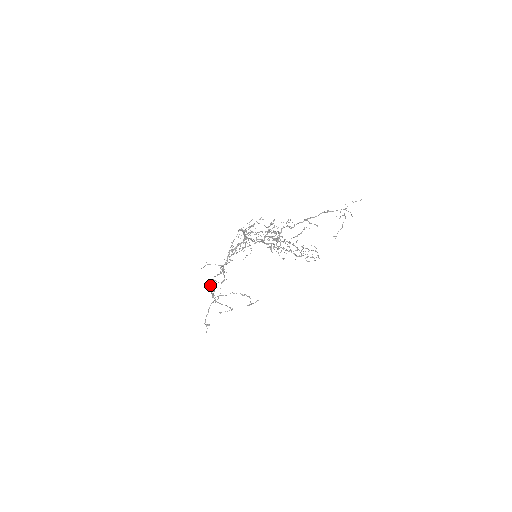
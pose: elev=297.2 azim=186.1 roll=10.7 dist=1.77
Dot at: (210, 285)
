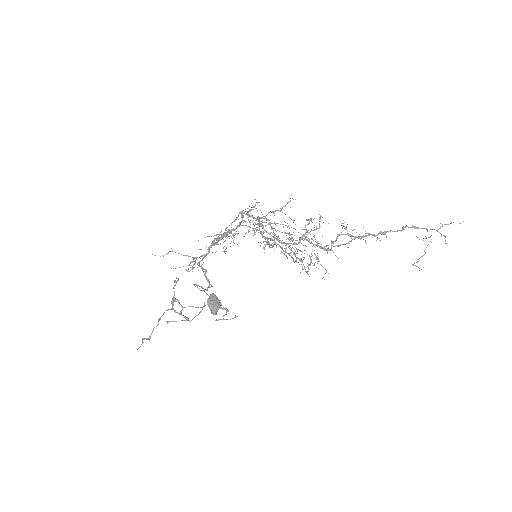
Dot at: (211, 303)
